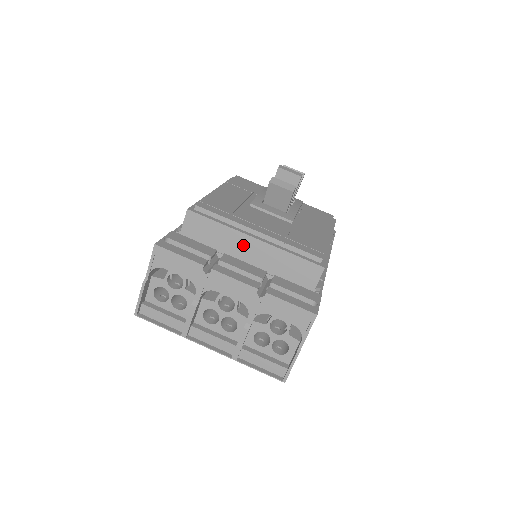
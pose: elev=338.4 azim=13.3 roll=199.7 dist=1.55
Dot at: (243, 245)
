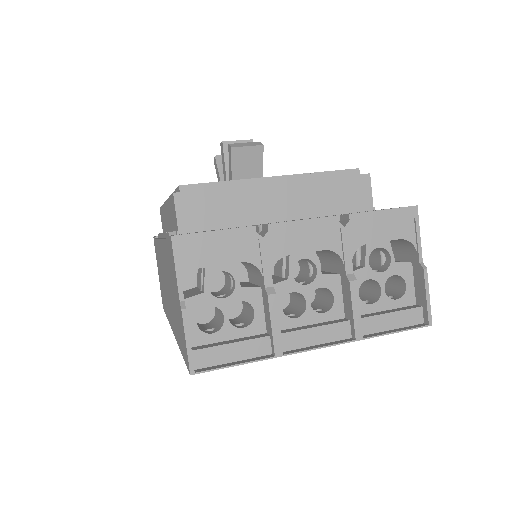
Dot at: (268, 201)
